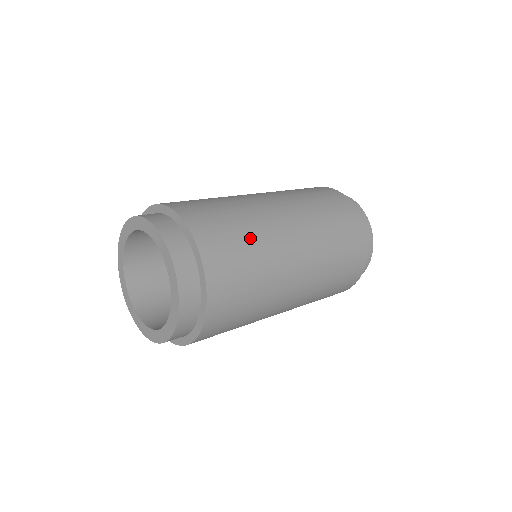
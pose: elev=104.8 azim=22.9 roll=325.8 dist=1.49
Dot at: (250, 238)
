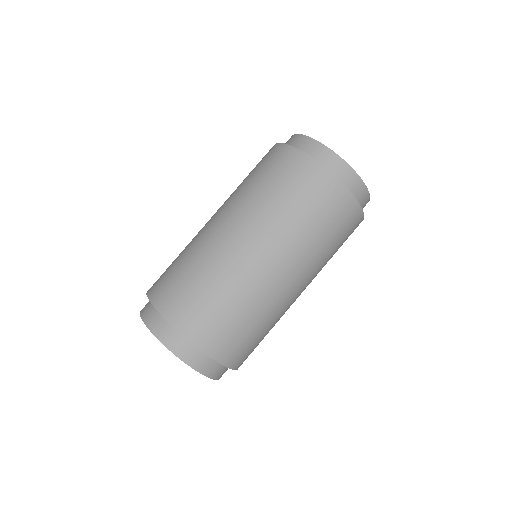
Dot at: (252, 319)
